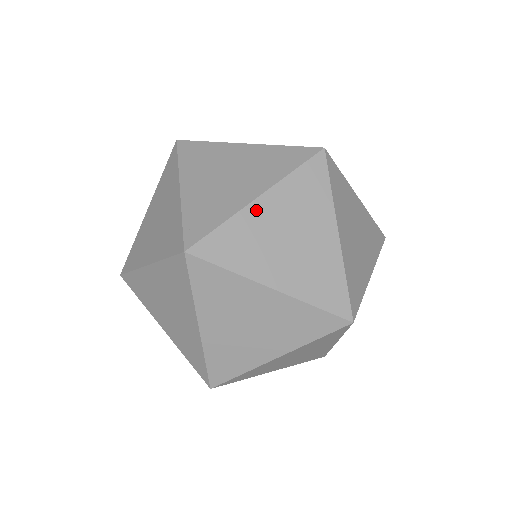
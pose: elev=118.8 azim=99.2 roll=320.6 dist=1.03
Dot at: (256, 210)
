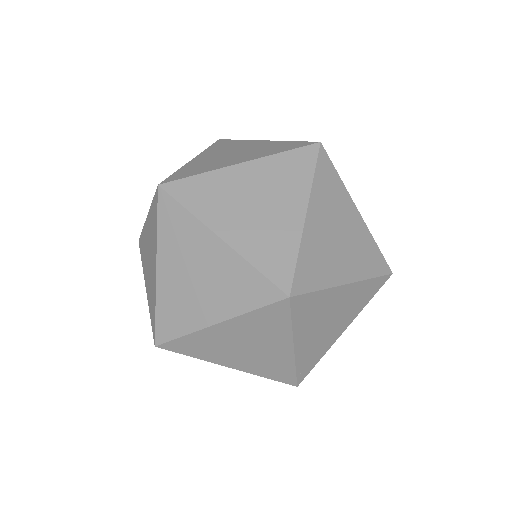
Dot at: (310, 226)
